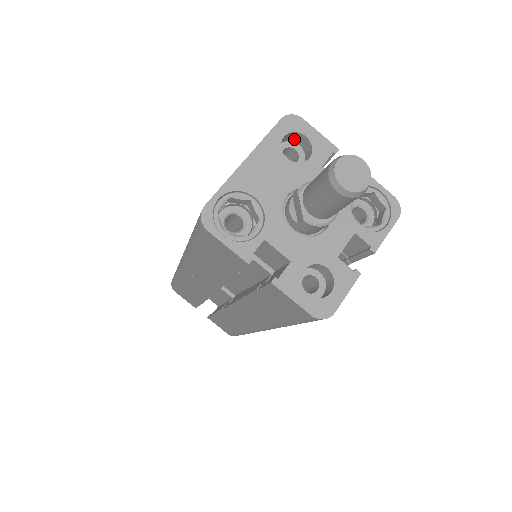
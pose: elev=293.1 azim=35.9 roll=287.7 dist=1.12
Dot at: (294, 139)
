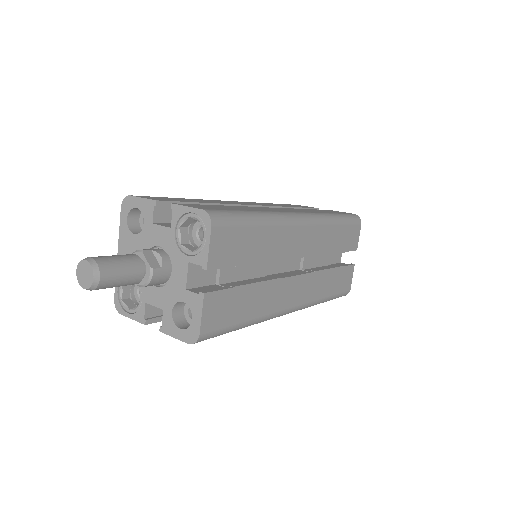
Dot at: occluded
